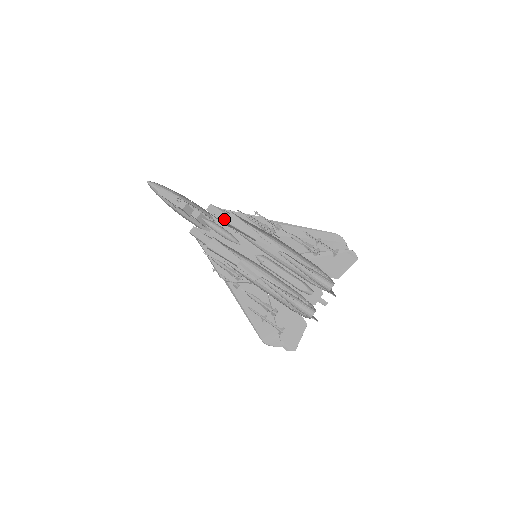
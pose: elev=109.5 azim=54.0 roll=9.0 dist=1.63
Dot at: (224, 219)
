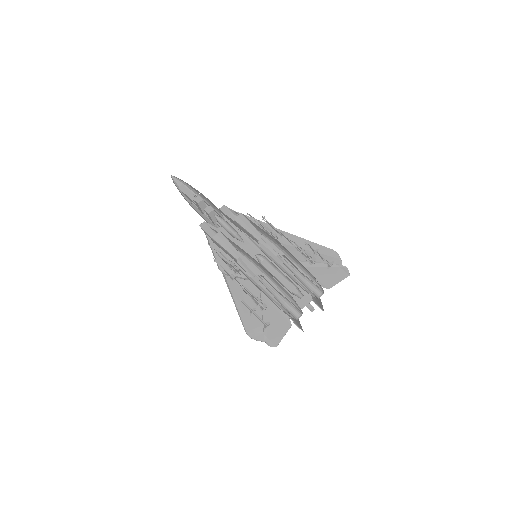
Dot at: (233, 220)
